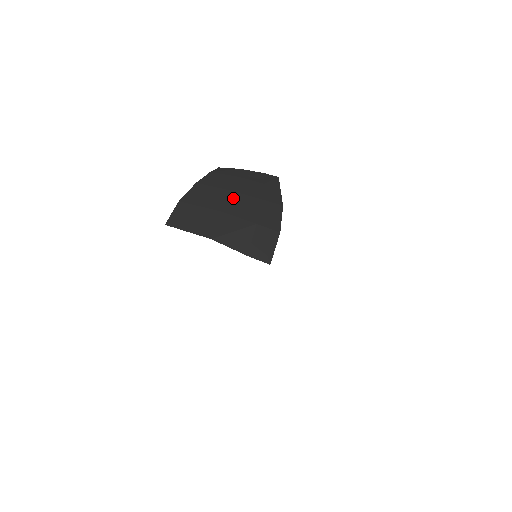
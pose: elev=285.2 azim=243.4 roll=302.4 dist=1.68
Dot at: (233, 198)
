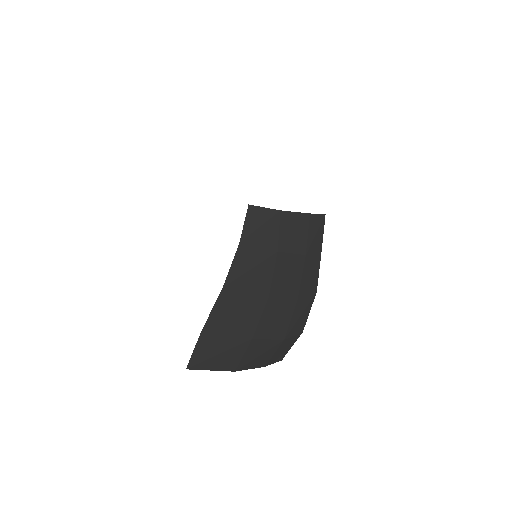
Dot at: (267, 311)
